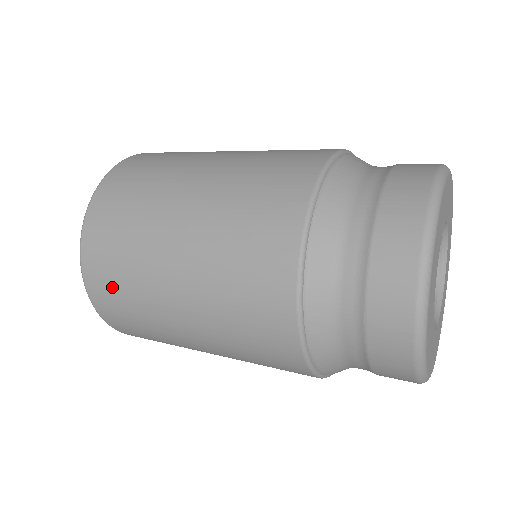
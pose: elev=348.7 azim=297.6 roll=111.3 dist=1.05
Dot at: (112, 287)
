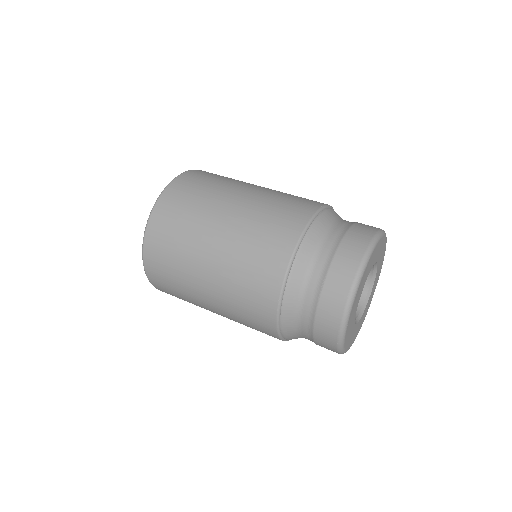
Dot at: (175, 296)
